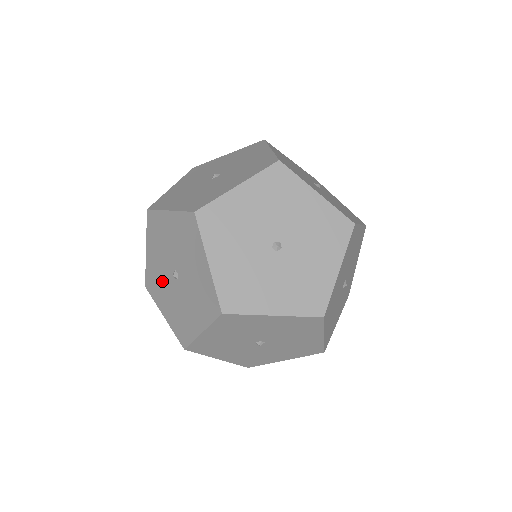
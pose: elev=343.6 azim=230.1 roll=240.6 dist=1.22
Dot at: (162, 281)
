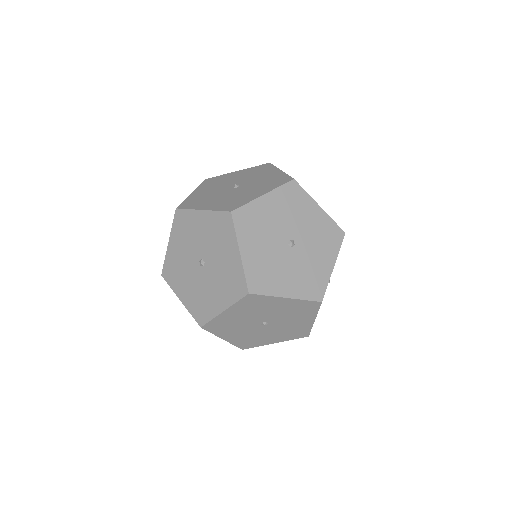
Dot at: (255, 335)
